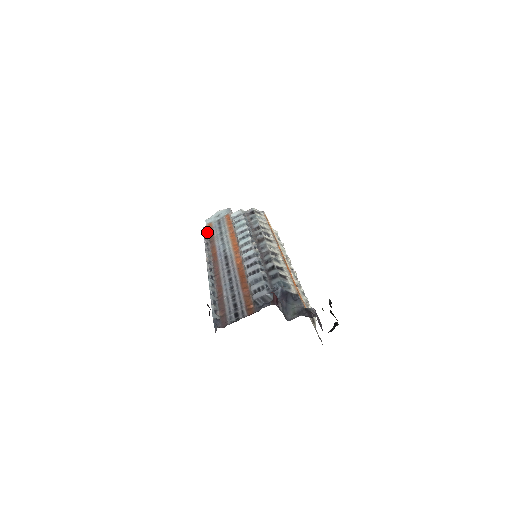
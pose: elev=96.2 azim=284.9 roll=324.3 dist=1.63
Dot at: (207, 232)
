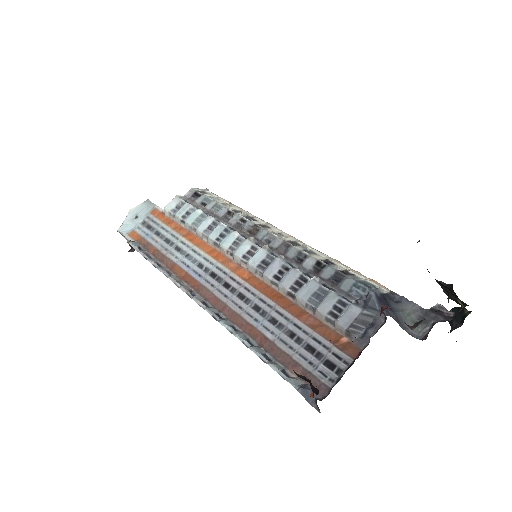
Dot at: (139, 247)
